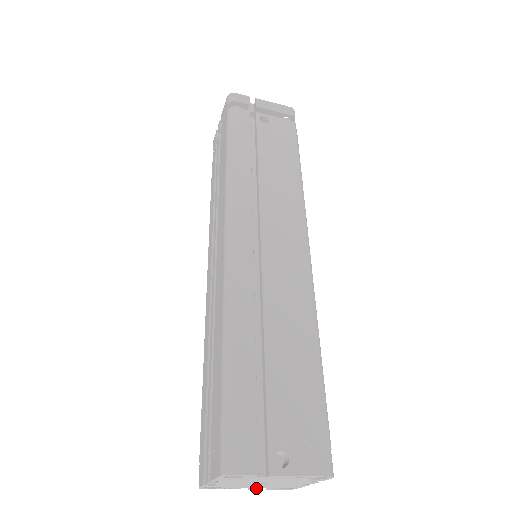
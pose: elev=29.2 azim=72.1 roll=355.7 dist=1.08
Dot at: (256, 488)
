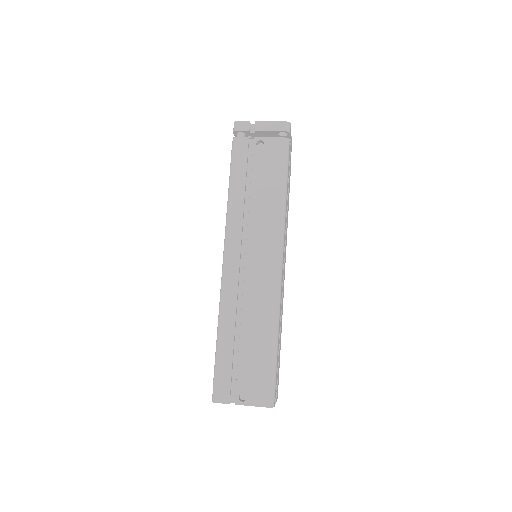
Dot at: occluded
